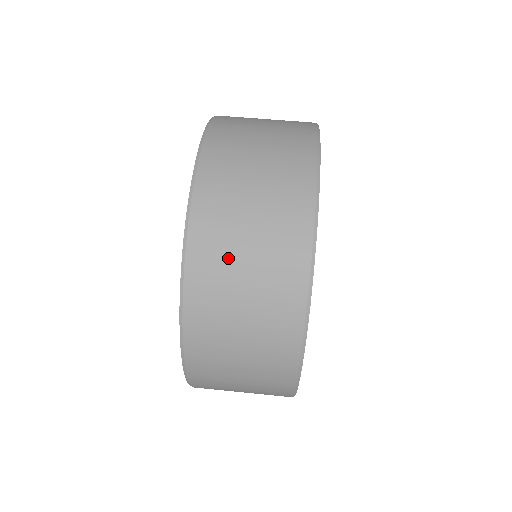
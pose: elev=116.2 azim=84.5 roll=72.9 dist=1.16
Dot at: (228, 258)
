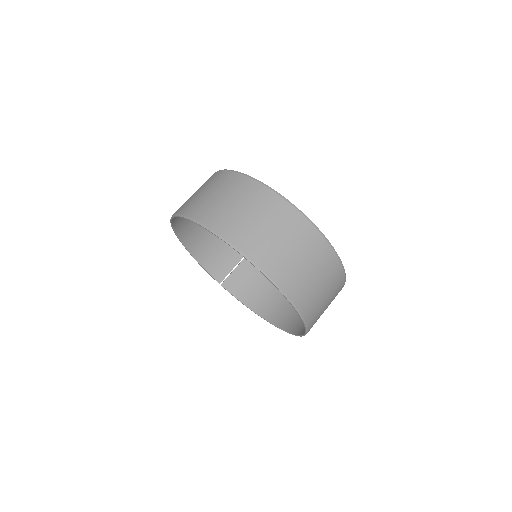
Dot at: (318, 301)
